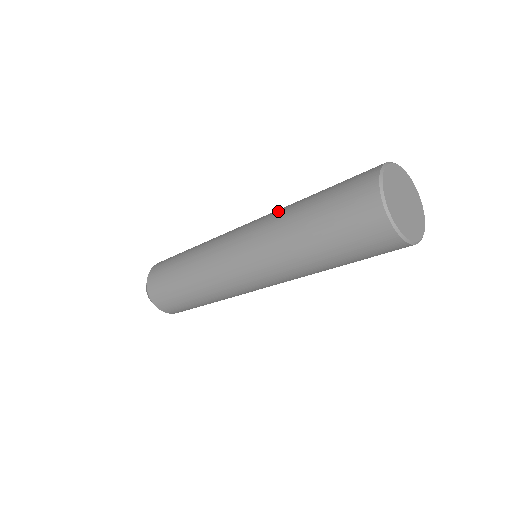
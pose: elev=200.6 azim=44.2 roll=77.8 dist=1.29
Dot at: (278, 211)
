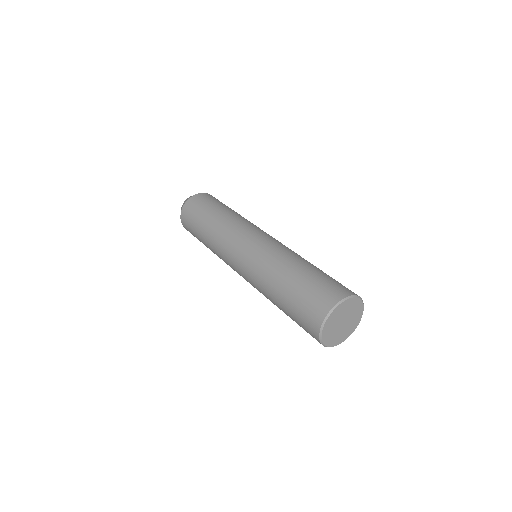
Dot at: (260, 283)
